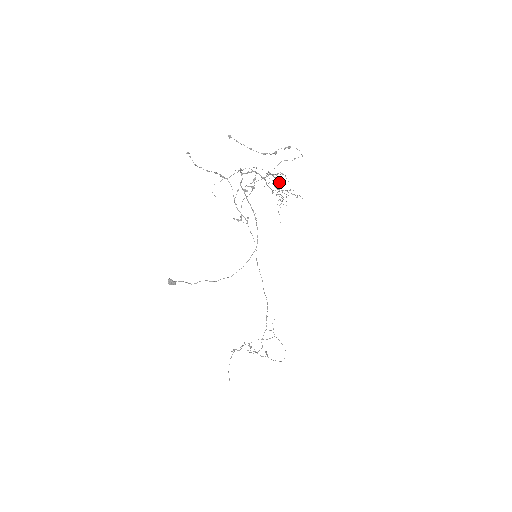
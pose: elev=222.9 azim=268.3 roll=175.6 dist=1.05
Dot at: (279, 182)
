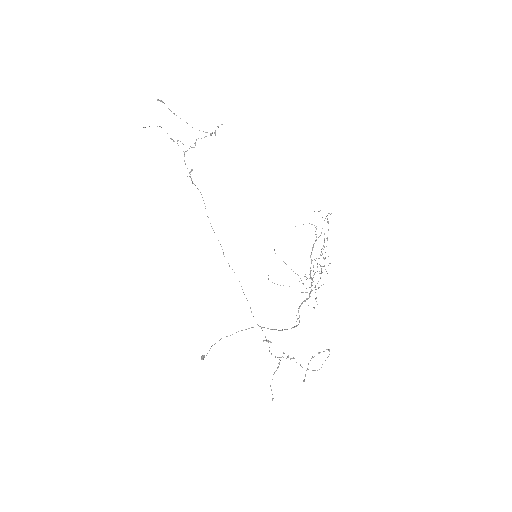
Dot at: occluded
